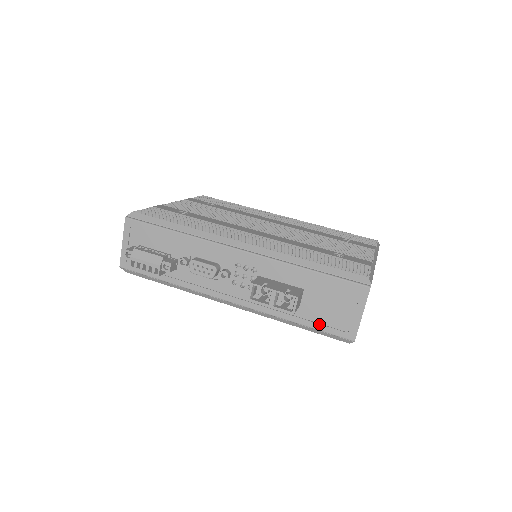
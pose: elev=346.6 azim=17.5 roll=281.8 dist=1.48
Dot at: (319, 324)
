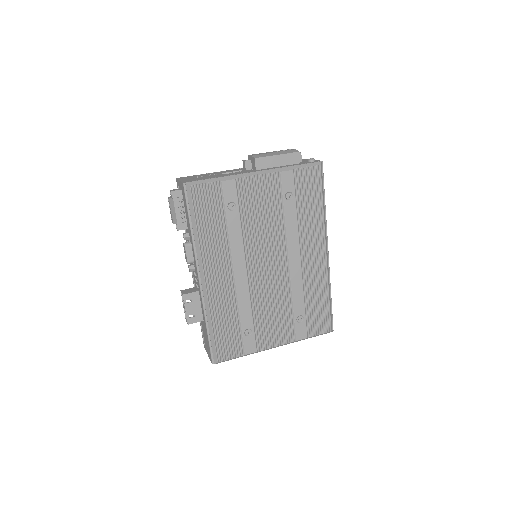
Dot at: (201, 327)
